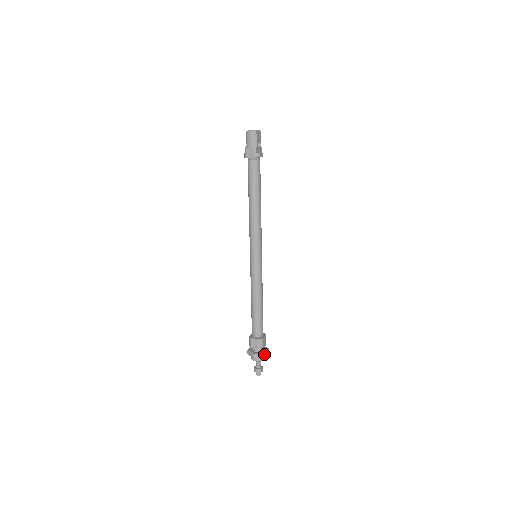
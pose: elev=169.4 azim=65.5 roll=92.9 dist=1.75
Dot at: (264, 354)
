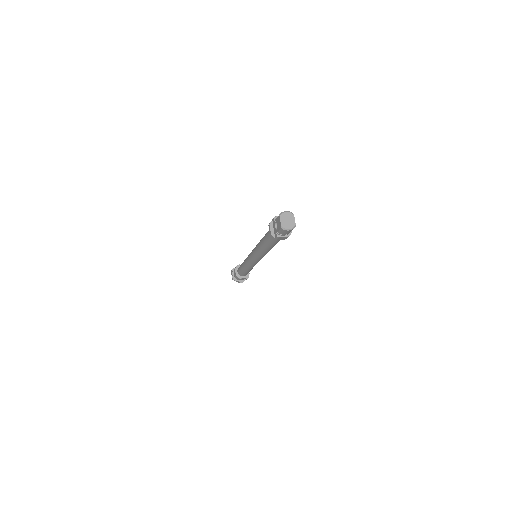
Dot at: occluded
